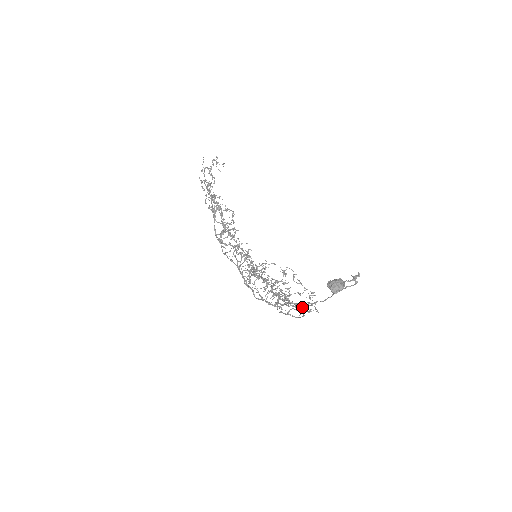
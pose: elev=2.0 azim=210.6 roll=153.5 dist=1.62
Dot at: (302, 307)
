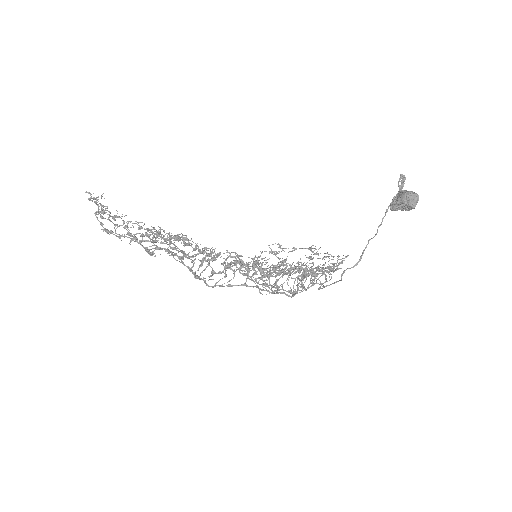
Dot at: occluded
